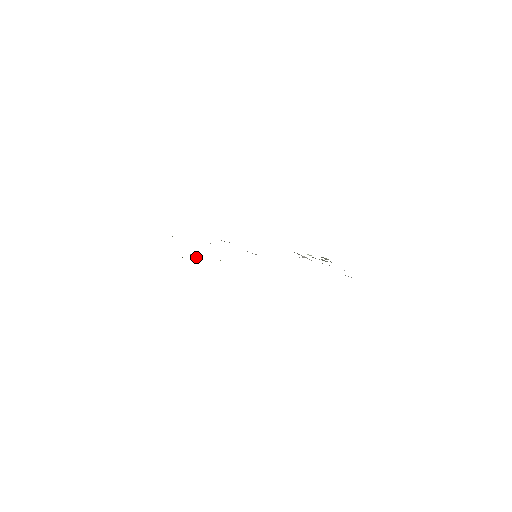
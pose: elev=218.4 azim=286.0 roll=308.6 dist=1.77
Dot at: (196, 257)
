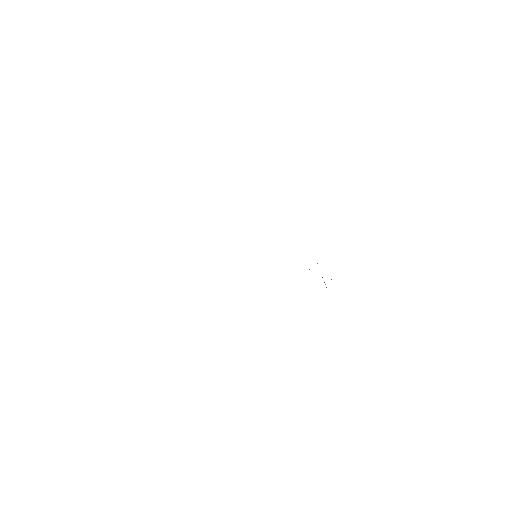
Dot at: occluded
